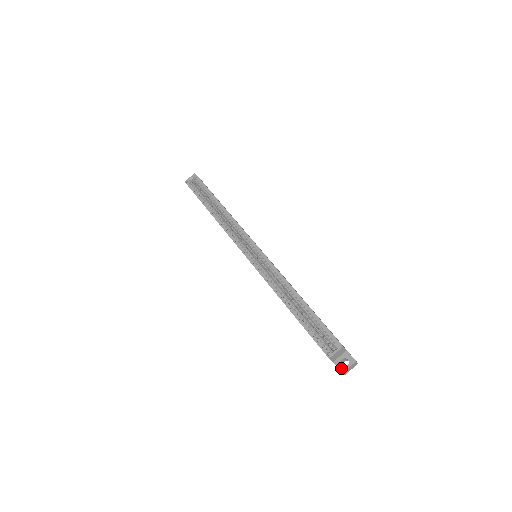
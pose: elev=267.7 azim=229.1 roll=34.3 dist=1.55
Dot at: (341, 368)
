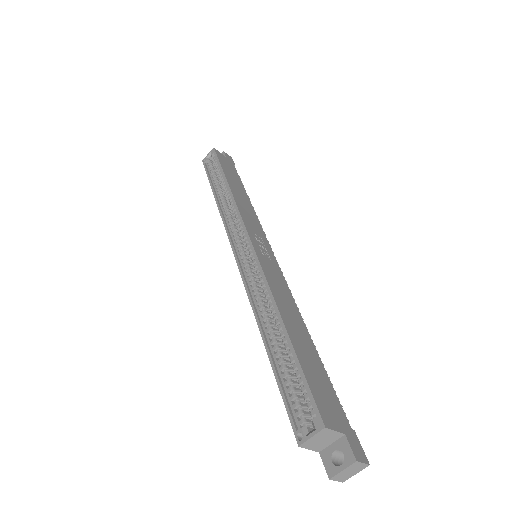
Dot at: (329, 468)
